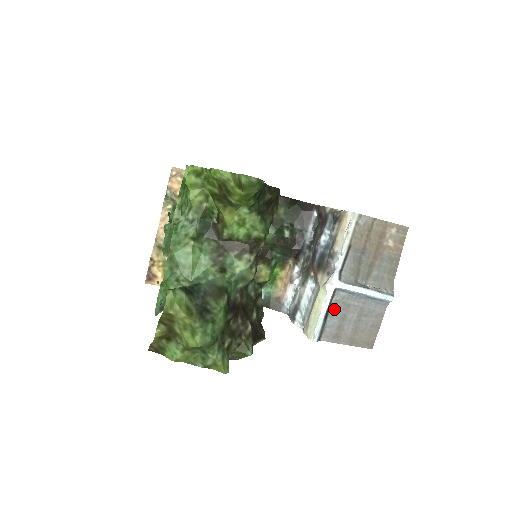
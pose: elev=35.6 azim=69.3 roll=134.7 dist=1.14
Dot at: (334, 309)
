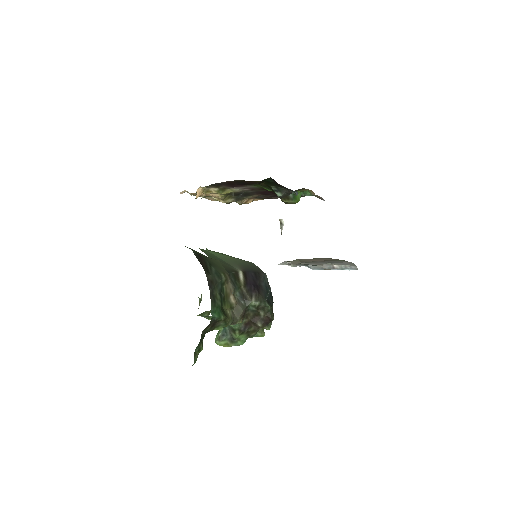
Dot at: occluded
